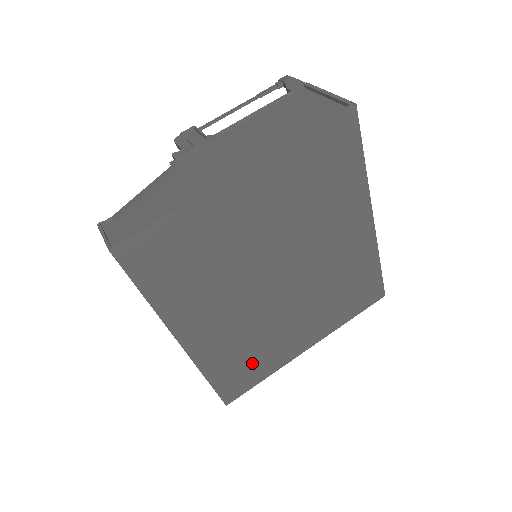
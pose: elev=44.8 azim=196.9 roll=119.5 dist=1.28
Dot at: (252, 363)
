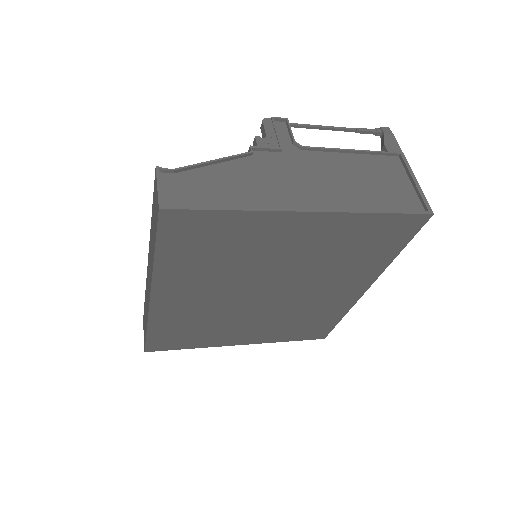
Dot at: (191, 335)
